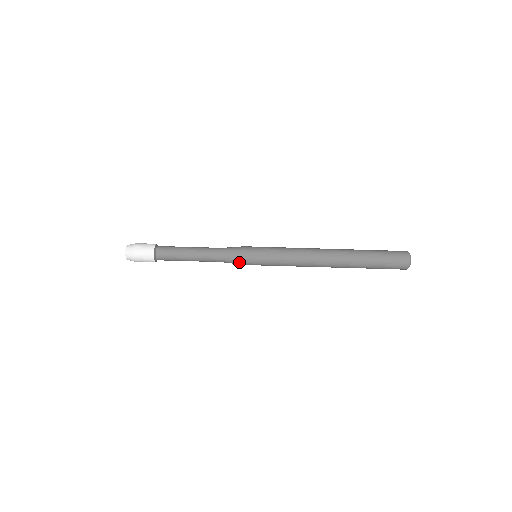
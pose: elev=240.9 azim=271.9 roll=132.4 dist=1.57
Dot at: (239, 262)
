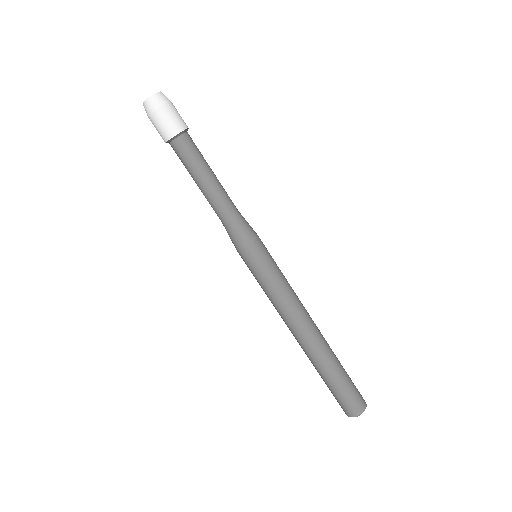
Dot at: (237, 243)
